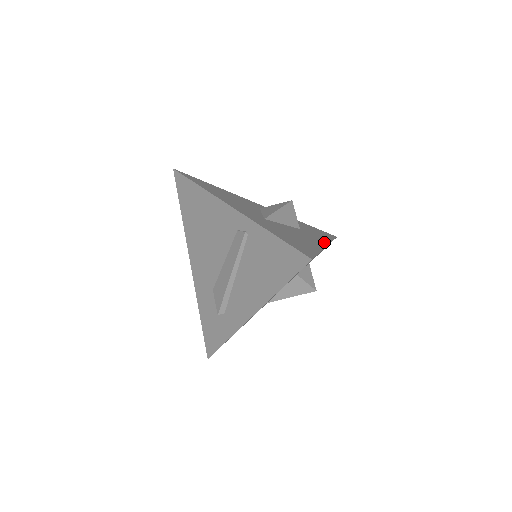
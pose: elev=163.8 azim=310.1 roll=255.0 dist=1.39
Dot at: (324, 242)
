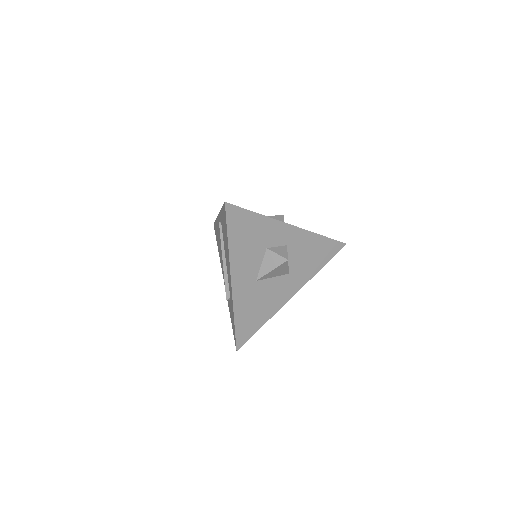
Dot at: (296, 227)
